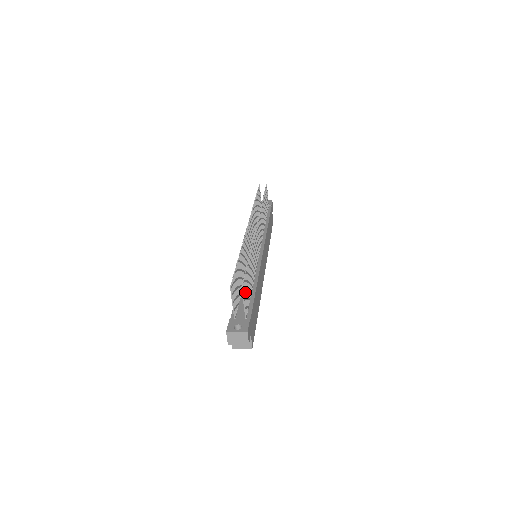
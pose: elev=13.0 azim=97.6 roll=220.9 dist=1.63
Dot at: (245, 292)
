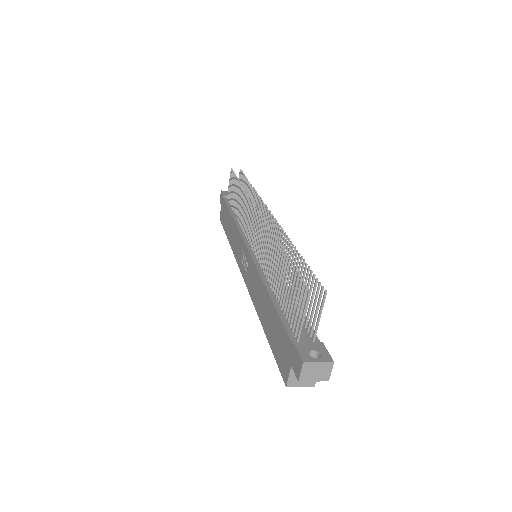
Dot at: occluded
